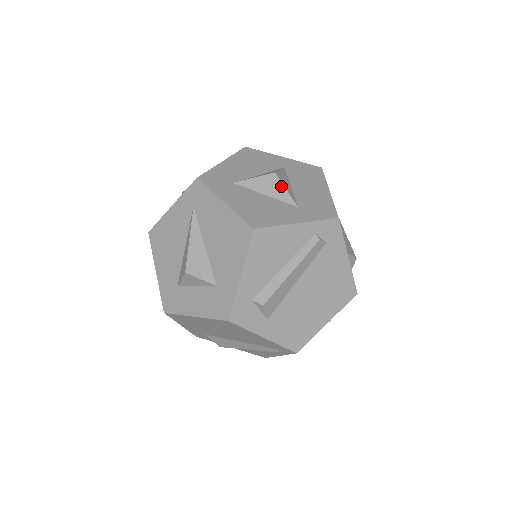
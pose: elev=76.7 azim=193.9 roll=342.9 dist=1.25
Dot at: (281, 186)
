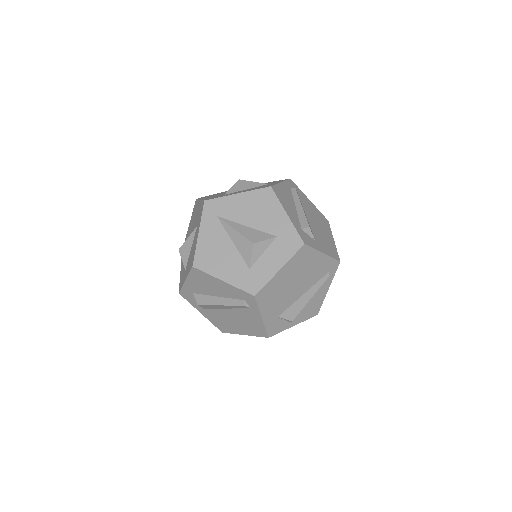
Dot at: (250, 182)
